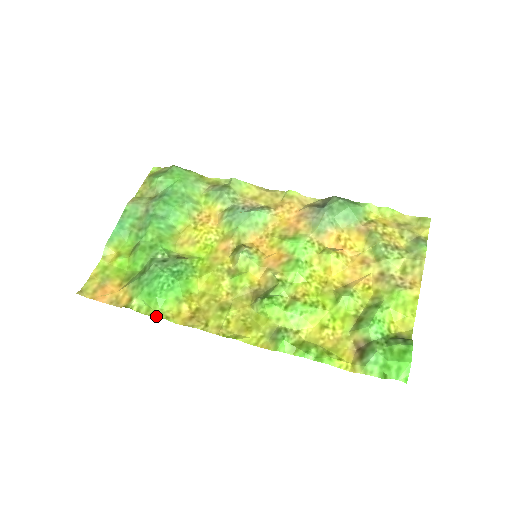
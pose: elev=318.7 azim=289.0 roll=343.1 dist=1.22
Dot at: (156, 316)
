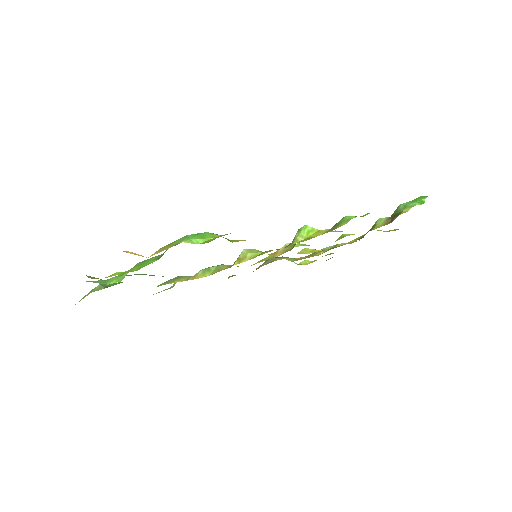
Dot at: occluded
